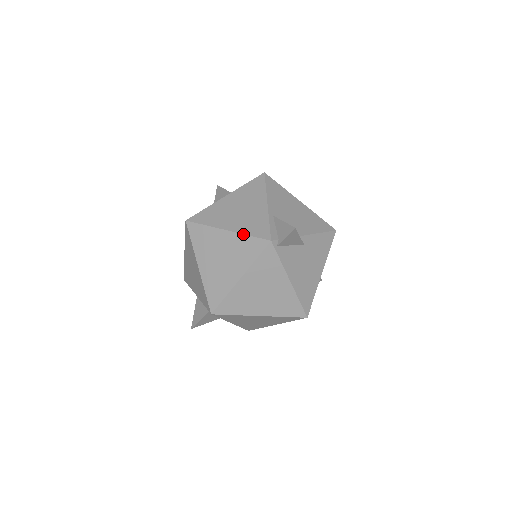
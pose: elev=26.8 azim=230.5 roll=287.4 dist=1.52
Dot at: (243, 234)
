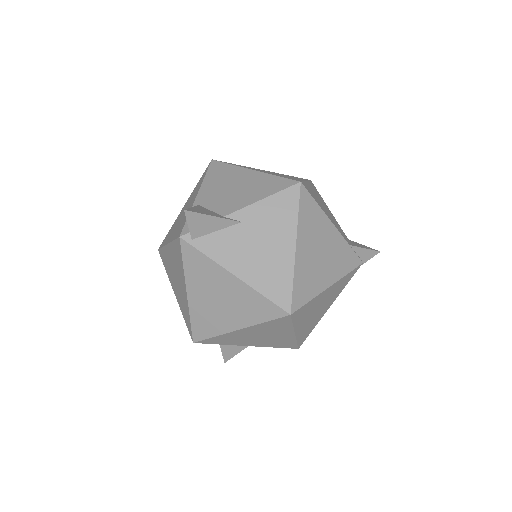
Dot at: (171, 241)
